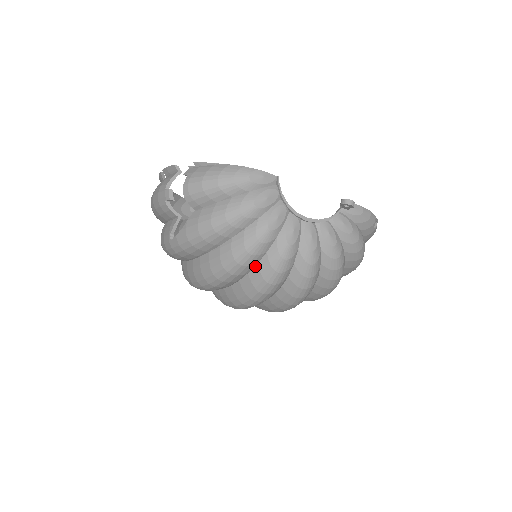
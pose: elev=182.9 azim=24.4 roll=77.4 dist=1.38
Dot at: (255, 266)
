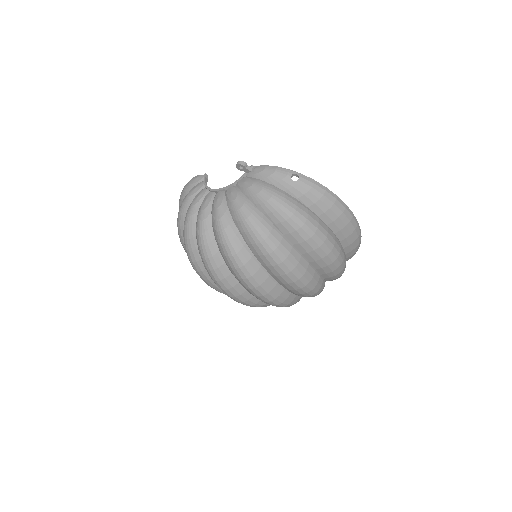
Dot at: occluded
